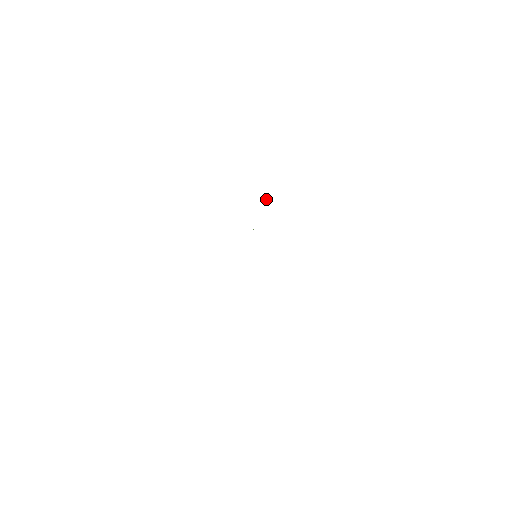
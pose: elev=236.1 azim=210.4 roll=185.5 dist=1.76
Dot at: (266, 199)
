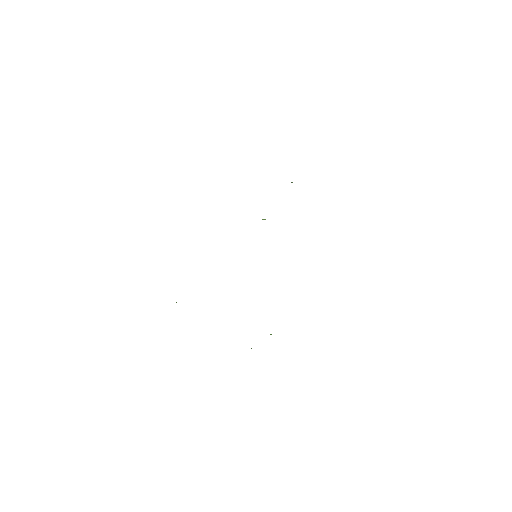
Dot at: (292, 182)
